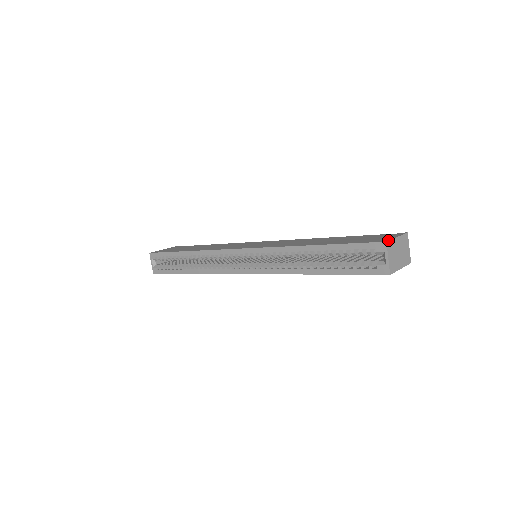
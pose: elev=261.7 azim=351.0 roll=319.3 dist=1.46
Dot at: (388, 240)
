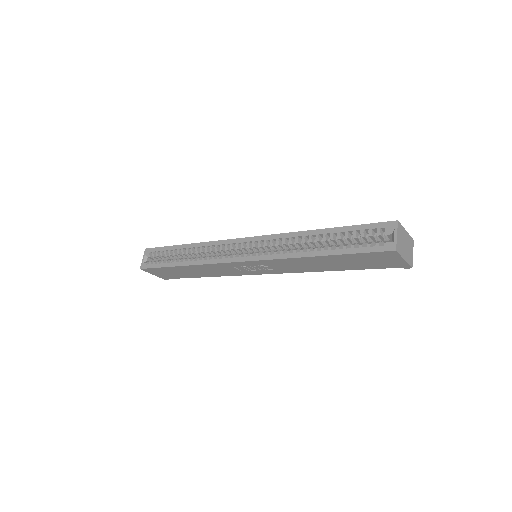
Dot at: (399, 222)
